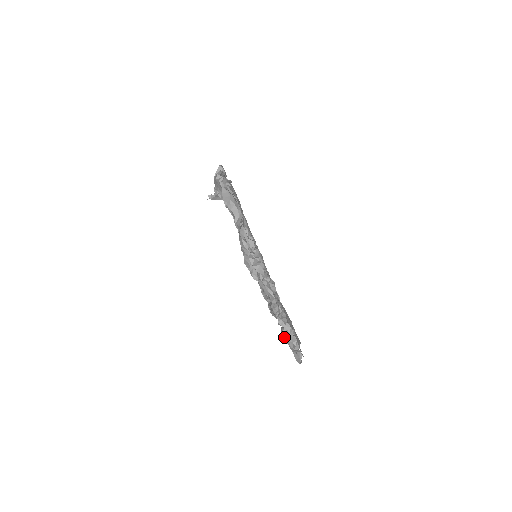
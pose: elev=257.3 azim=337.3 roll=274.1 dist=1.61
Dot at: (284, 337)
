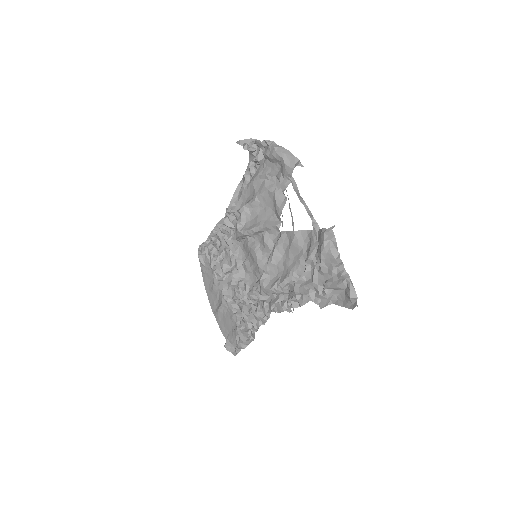
Dot at: (240, 342)
